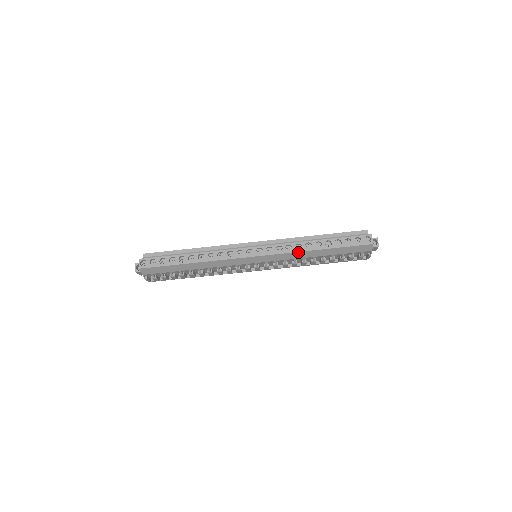
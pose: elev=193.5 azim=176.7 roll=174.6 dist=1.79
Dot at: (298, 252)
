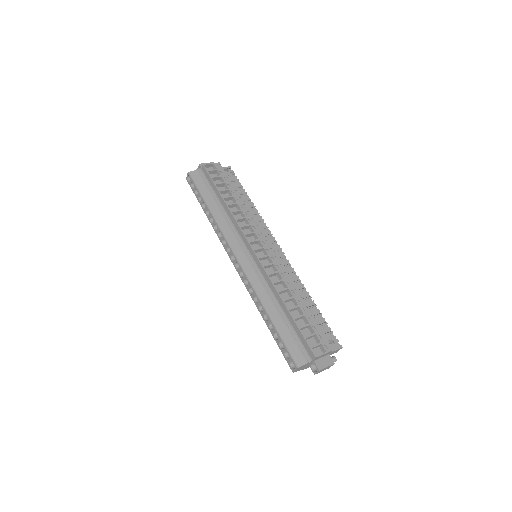
Dot at: (254, 301)
